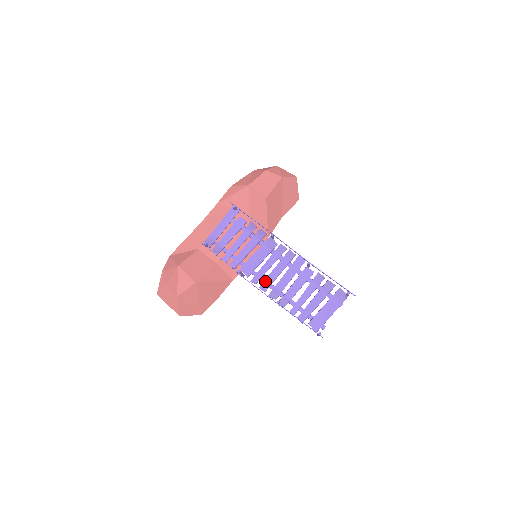
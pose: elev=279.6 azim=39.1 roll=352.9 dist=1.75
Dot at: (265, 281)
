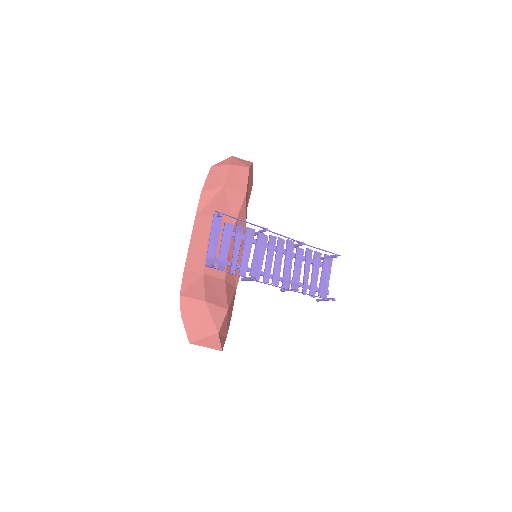
Dot at: (274, 276)
